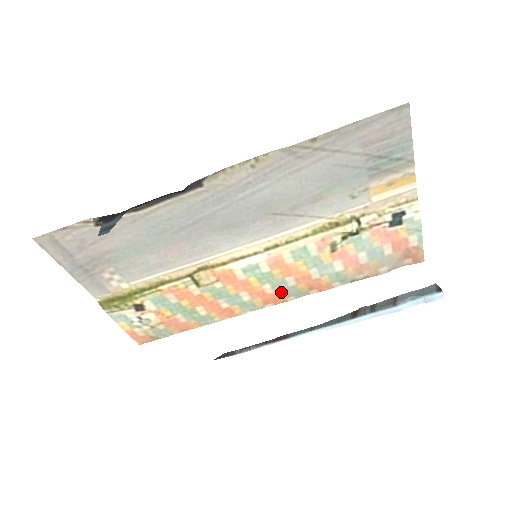
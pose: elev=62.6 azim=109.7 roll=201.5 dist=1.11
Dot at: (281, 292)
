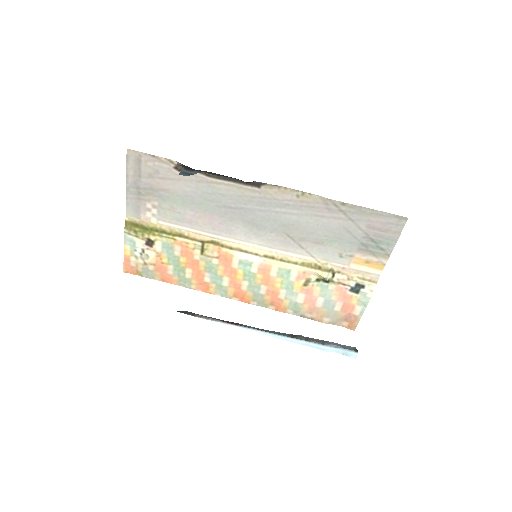
Dot at: (251, 294)
